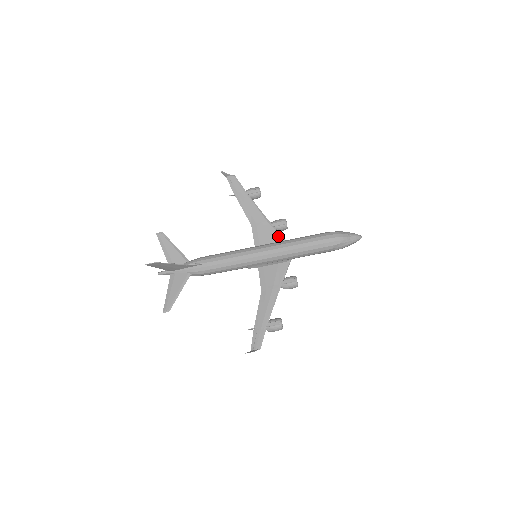
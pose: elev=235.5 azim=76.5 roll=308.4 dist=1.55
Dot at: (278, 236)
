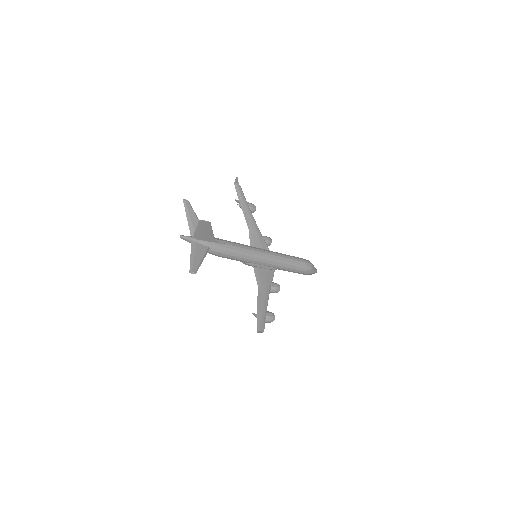
Dot at: (267, 248)
